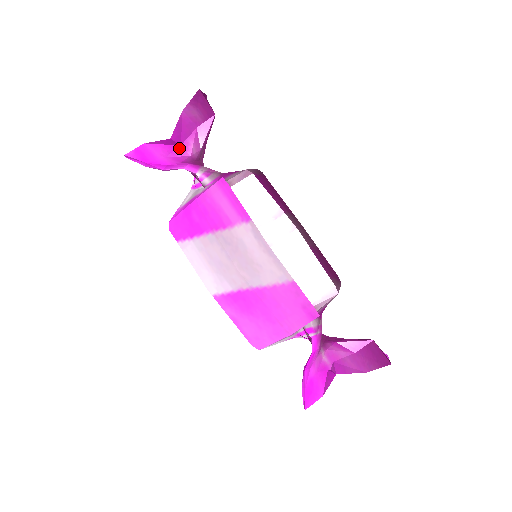
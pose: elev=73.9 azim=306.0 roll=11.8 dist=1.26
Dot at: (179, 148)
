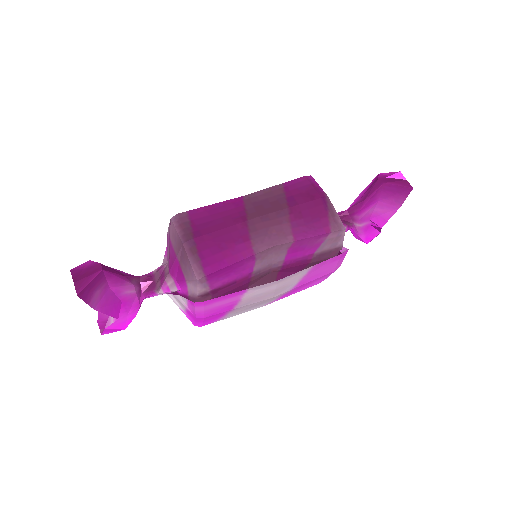
Dot at: (124, 304)
